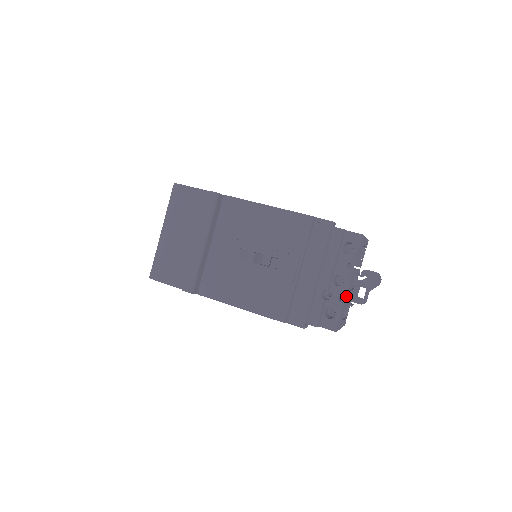
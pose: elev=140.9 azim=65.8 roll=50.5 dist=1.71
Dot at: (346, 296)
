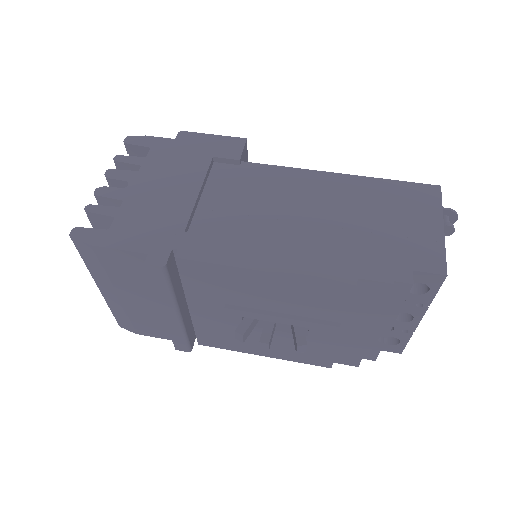
Dot at: (414, 326)
